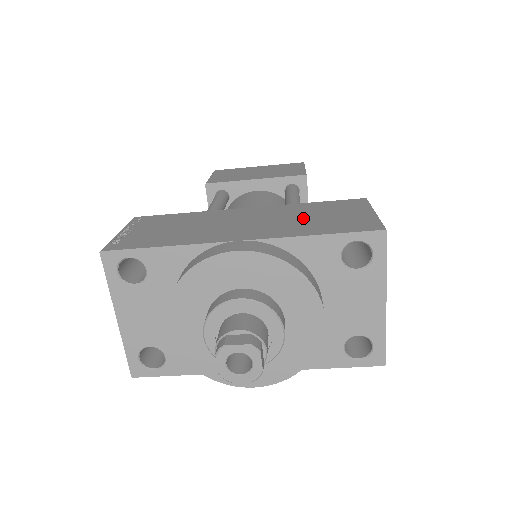
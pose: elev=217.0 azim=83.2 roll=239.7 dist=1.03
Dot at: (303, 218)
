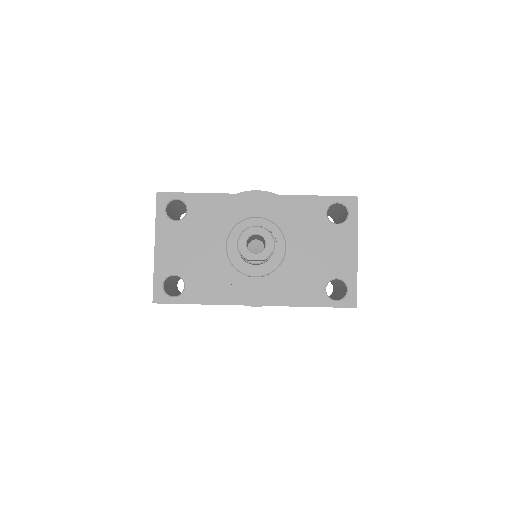
Dot at: occluded
